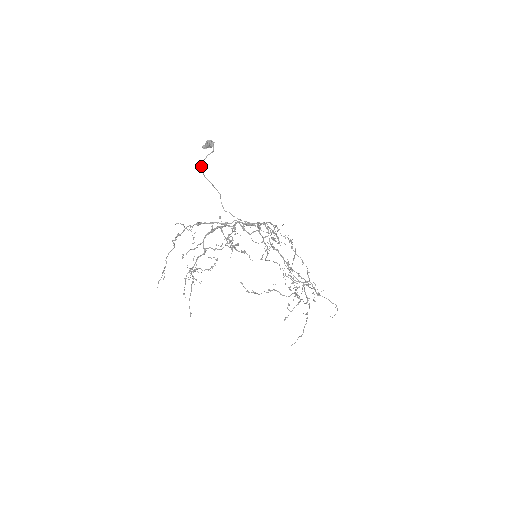
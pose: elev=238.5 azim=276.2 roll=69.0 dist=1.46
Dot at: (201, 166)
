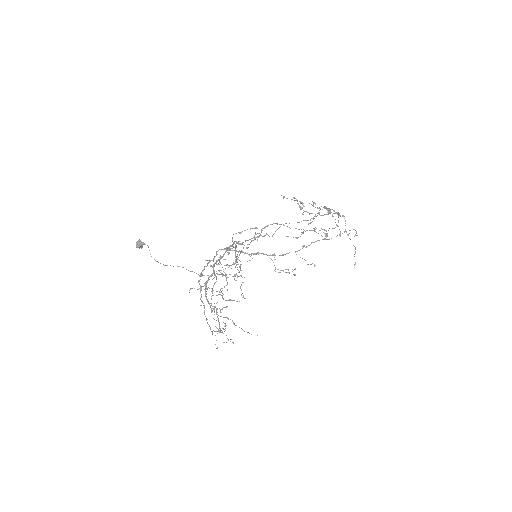
Dot at: occluded
